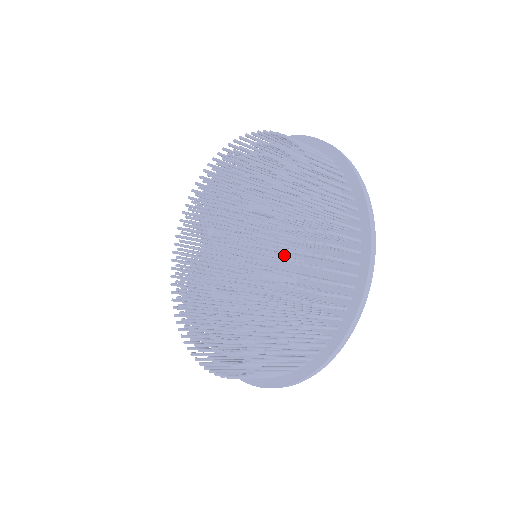
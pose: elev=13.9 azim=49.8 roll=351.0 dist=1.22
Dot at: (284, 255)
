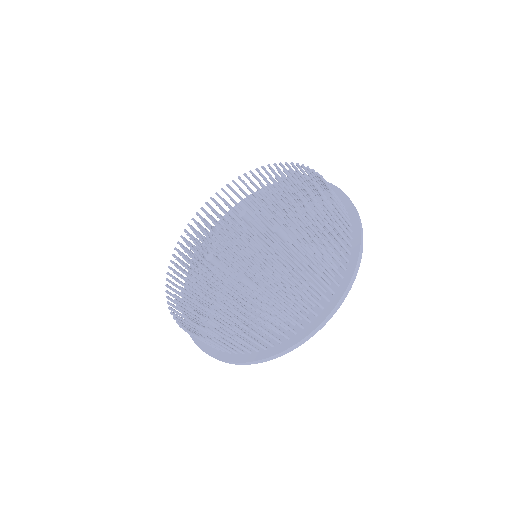
Dot at: occluded
